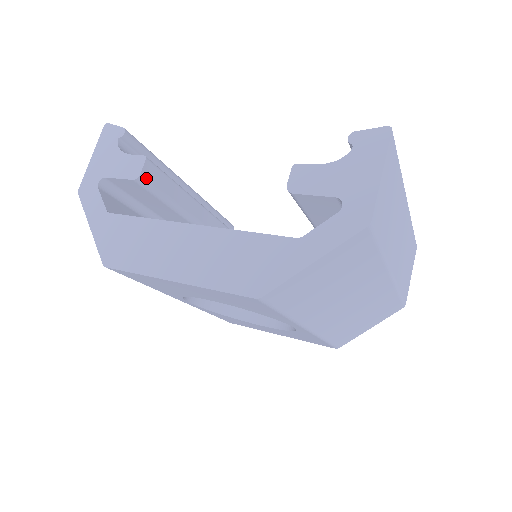
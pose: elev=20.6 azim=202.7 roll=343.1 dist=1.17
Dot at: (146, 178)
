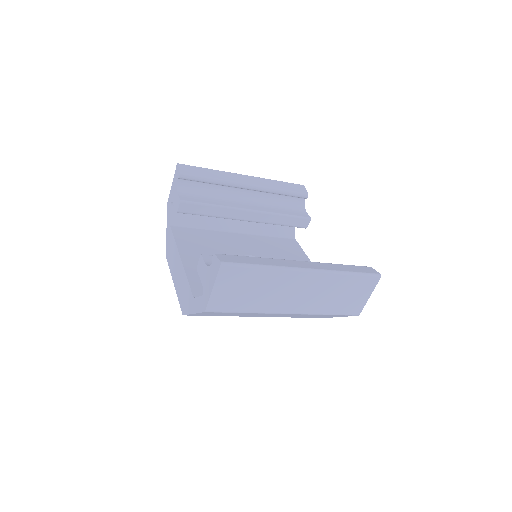
Dot at: (183, 211)
